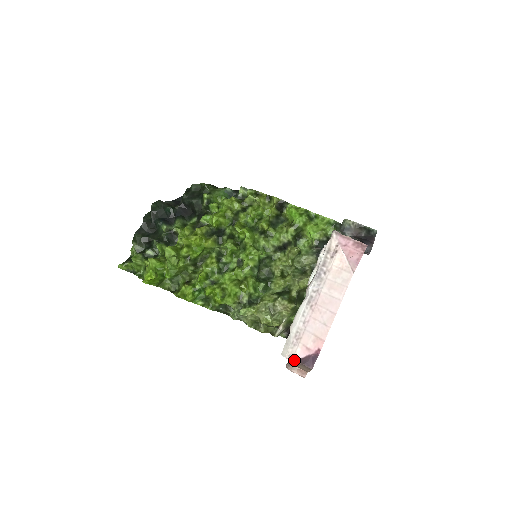
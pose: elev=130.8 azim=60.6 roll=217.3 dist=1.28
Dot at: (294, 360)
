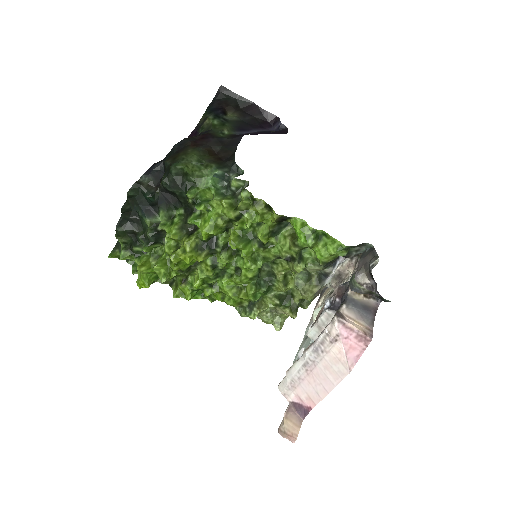
Dot at: (288, 400)
